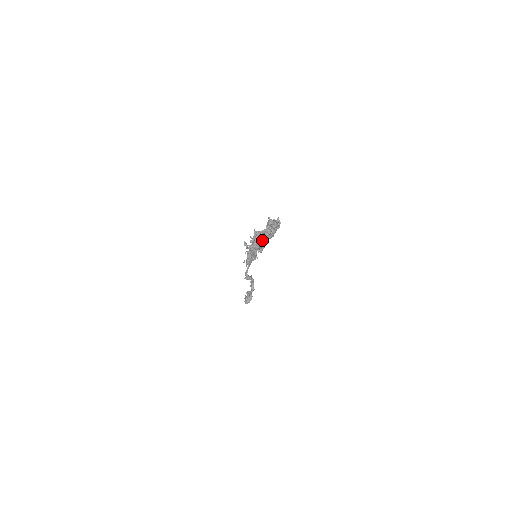
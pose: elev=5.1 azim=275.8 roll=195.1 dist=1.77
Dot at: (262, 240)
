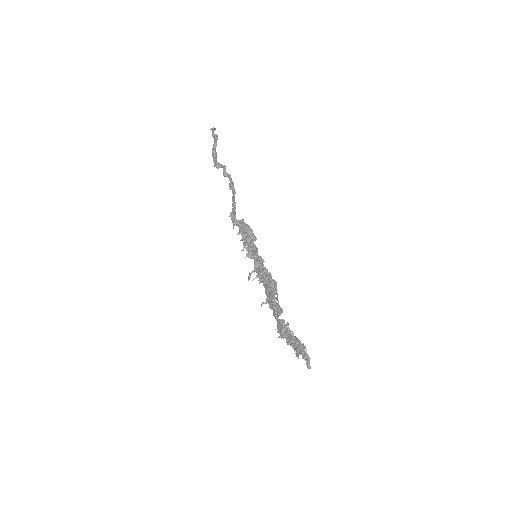
Dot at: (280, 328)
